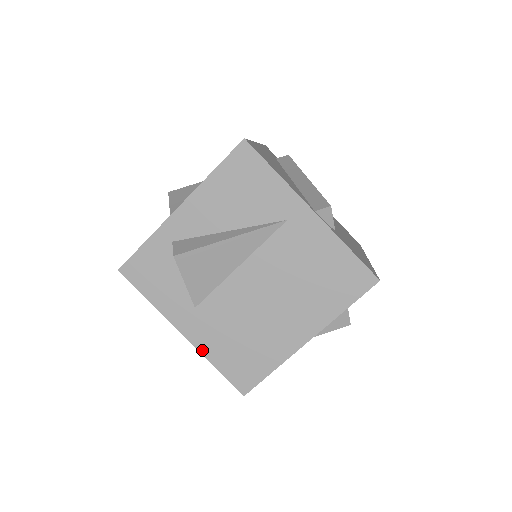
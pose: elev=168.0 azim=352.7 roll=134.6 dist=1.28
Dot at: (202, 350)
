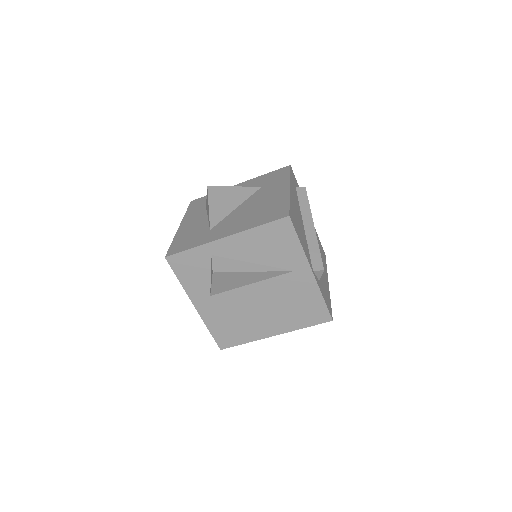
Dot at: (204, 319)
